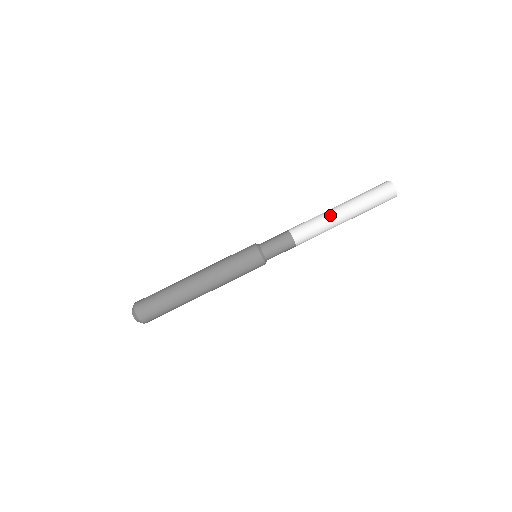
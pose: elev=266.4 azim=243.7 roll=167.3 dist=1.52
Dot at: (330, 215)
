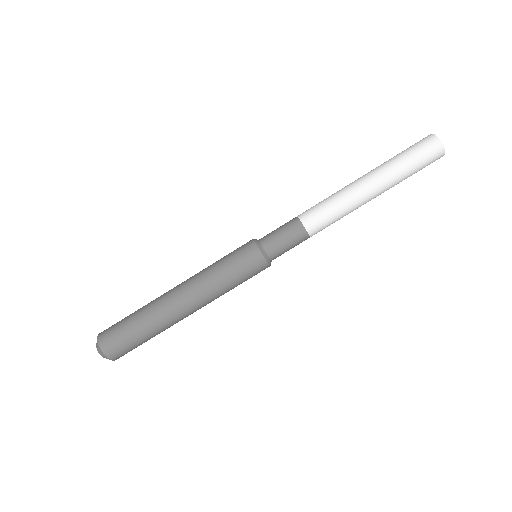
Dot at: (348, 185)
